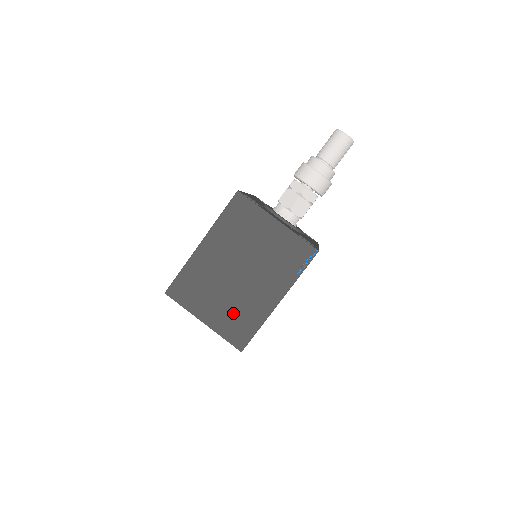
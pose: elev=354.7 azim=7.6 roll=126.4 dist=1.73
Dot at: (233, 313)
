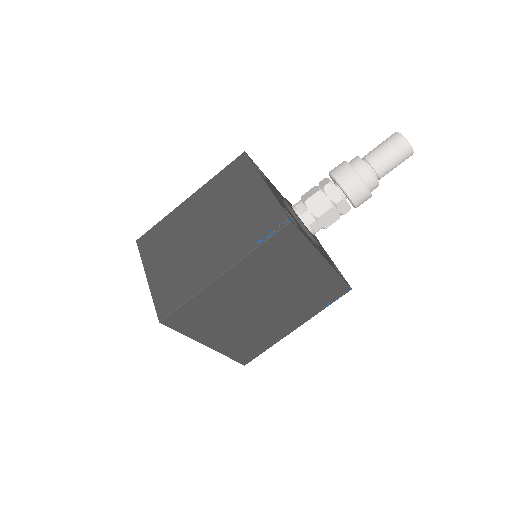
Dot at: (176, 274)
